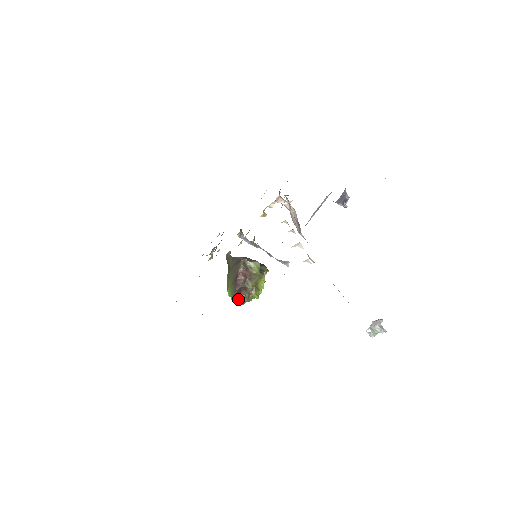
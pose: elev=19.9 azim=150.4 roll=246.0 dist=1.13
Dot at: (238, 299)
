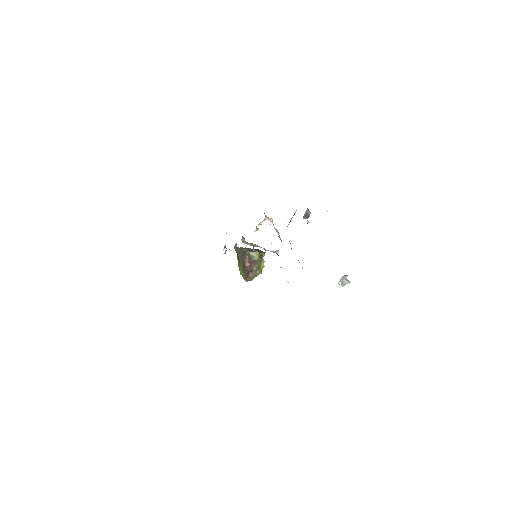
Dot at: (248, 278)
